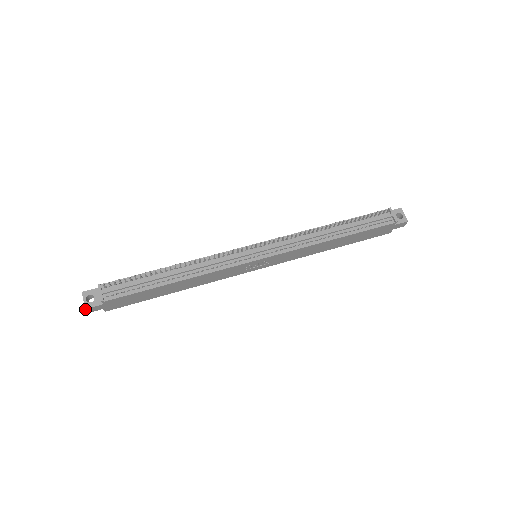
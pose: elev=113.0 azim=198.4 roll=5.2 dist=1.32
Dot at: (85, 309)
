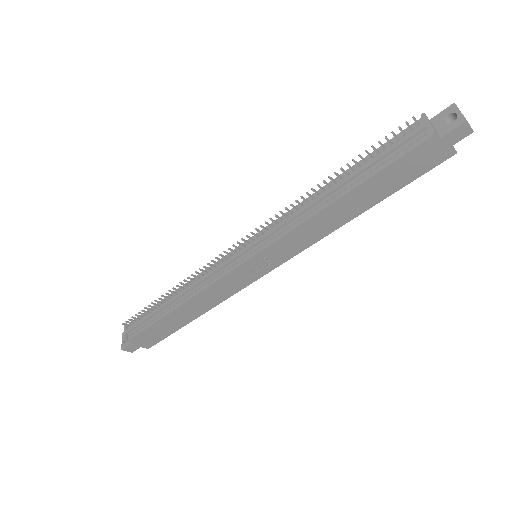
Dot at: occluded
